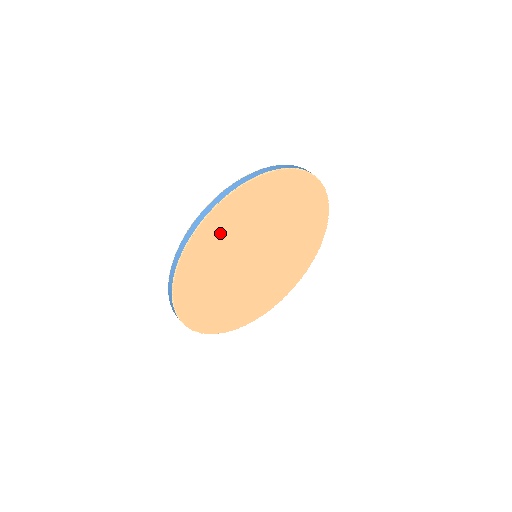
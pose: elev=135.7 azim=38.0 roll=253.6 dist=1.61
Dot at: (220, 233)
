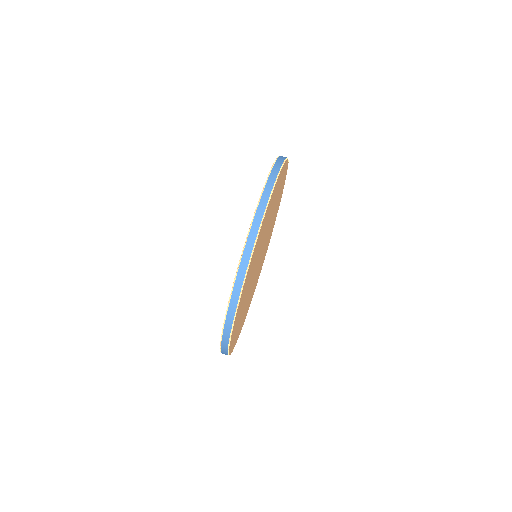
Dot at: occluded
